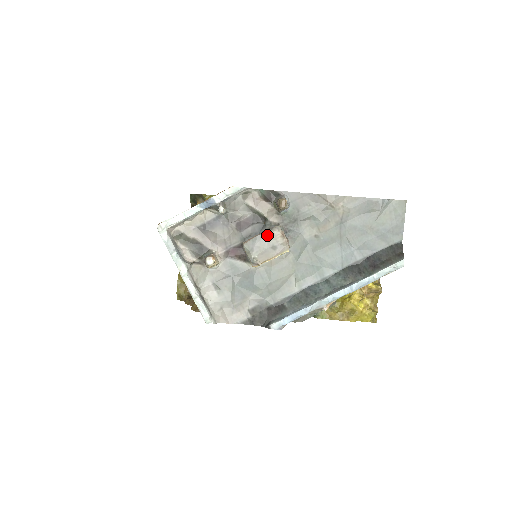
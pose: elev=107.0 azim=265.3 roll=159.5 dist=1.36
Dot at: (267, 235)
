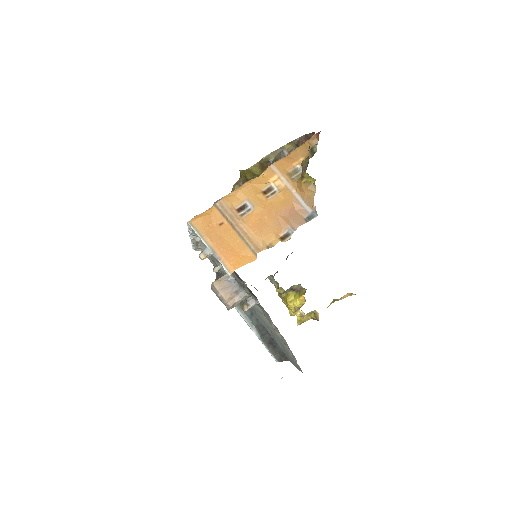
Dot at: (221, 300)
